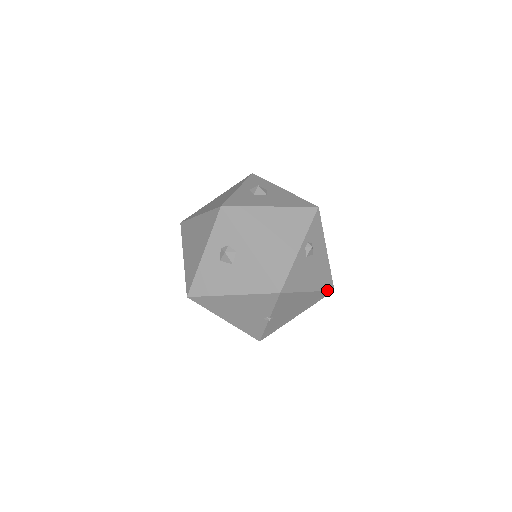
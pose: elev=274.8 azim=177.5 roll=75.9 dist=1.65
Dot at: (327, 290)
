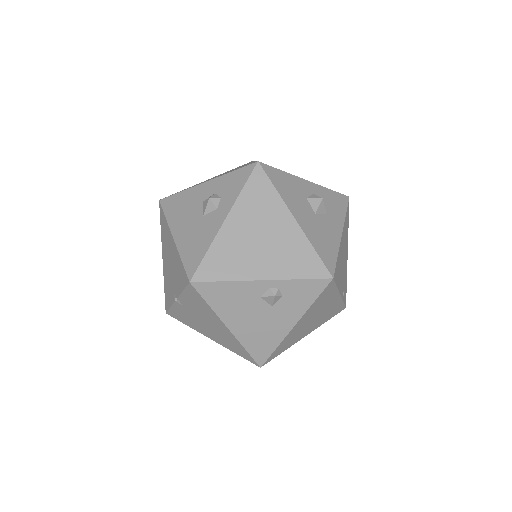
Dot at: (252, 355)
